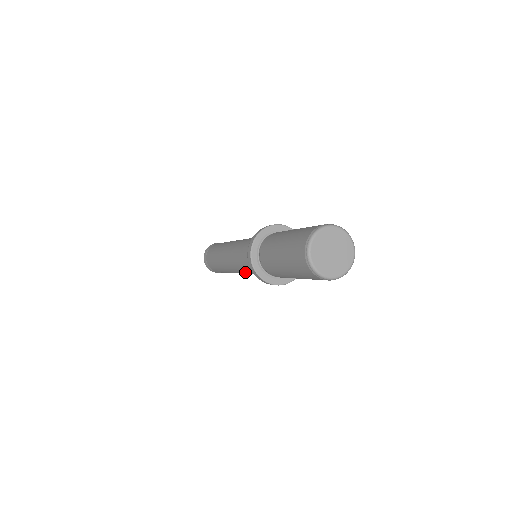
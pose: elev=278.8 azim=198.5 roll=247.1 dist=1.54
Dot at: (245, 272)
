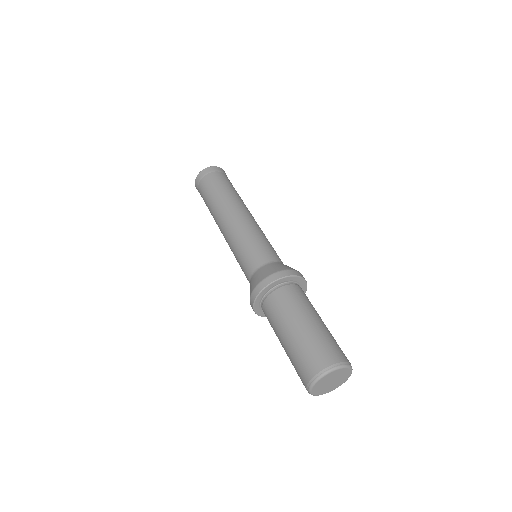
Dot at: occluded
